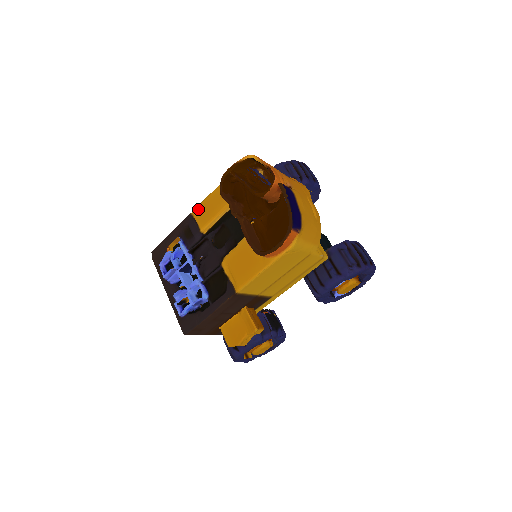
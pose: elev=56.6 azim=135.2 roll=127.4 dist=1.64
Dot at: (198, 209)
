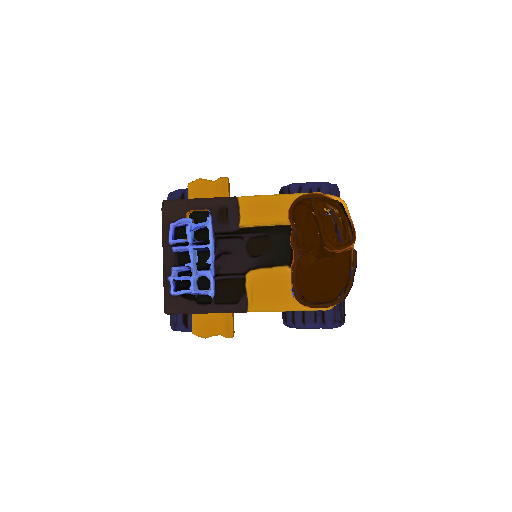
Dot at: (249, 200)
